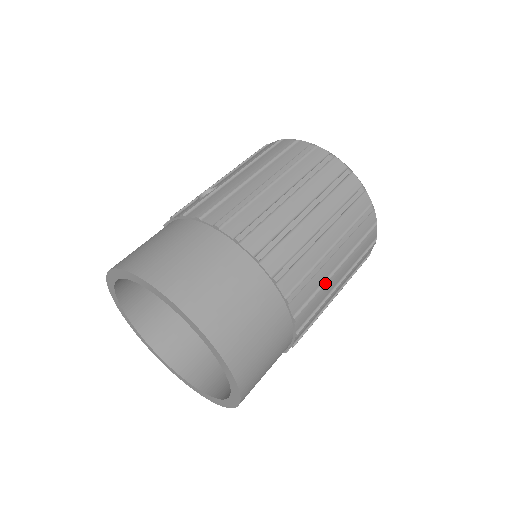
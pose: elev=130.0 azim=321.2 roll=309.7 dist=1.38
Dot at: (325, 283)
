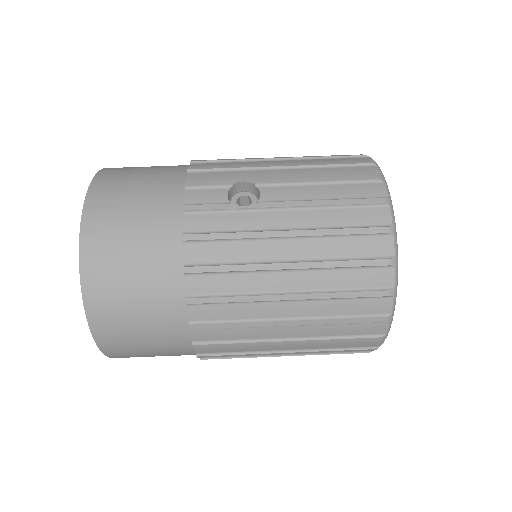
Dot at: occluded
